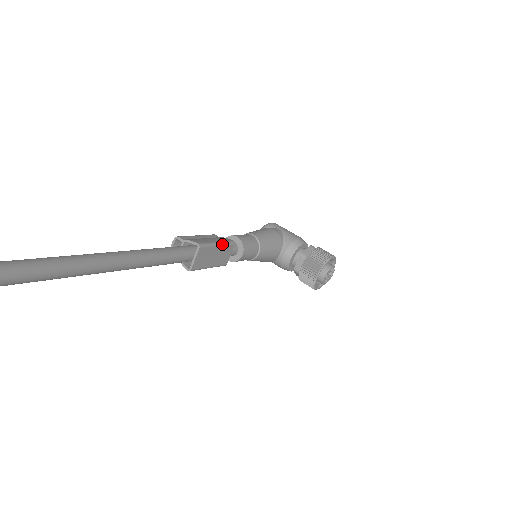
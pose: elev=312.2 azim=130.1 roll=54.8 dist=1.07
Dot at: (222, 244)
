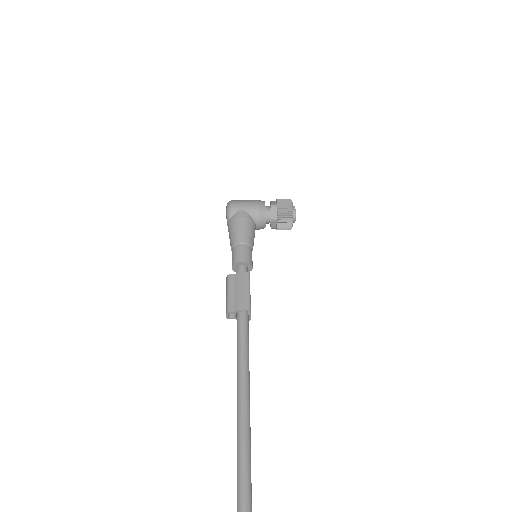
Dot at: occluded
